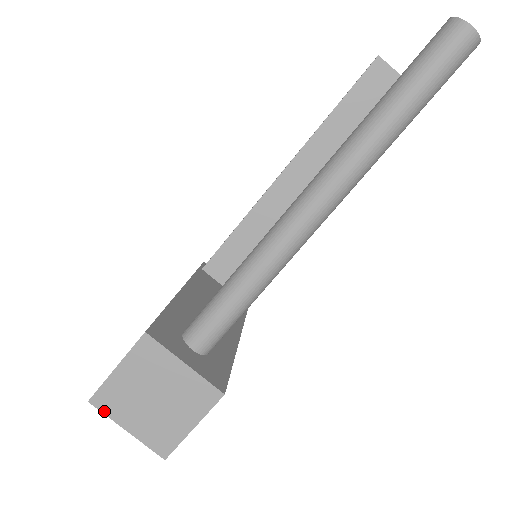
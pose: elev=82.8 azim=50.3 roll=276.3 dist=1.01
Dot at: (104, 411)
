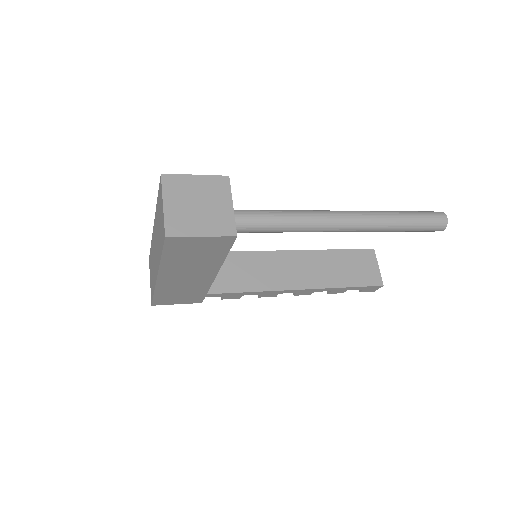
Dot at: (164, 185)
